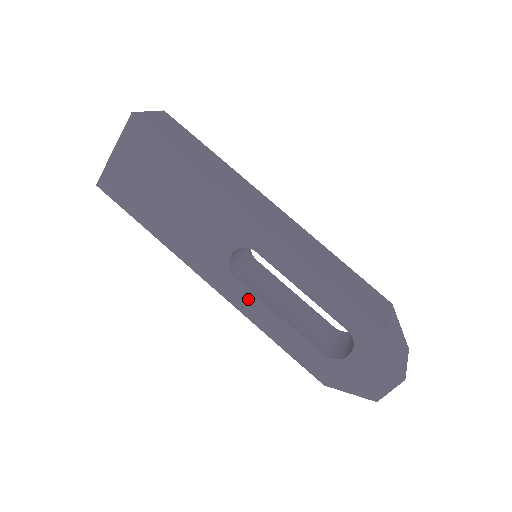
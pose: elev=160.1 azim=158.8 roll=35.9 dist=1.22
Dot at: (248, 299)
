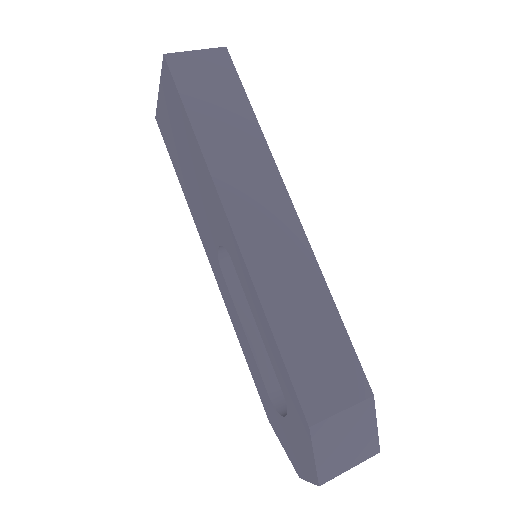
Dot at: (228, 297)
